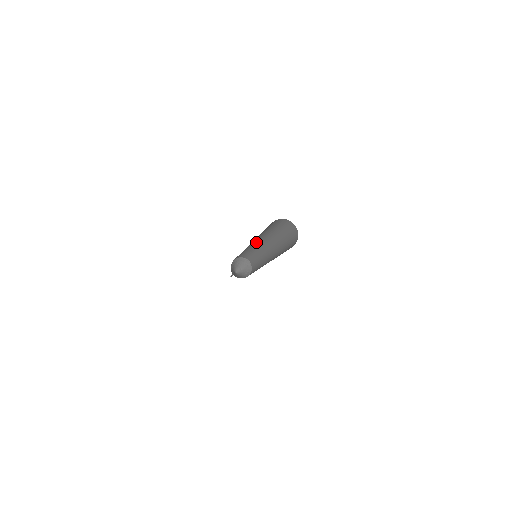
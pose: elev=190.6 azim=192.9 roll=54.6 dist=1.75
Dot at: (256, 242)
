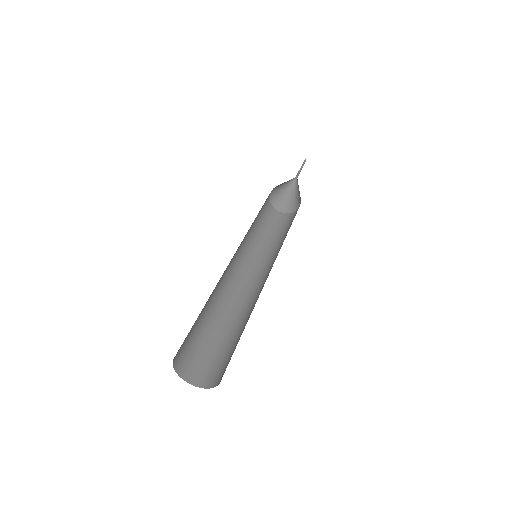
Dot at: occluded
